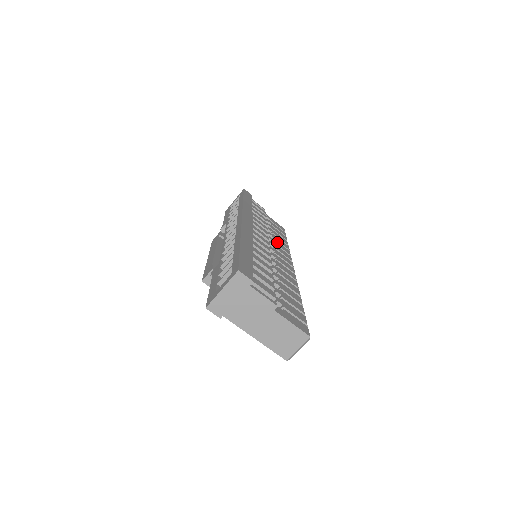
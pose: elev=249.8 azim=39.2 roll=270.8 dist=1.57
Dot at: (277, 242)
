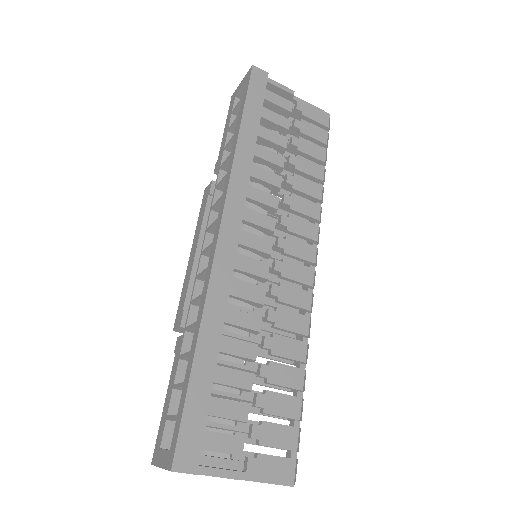
Dot at: (298, 200)
